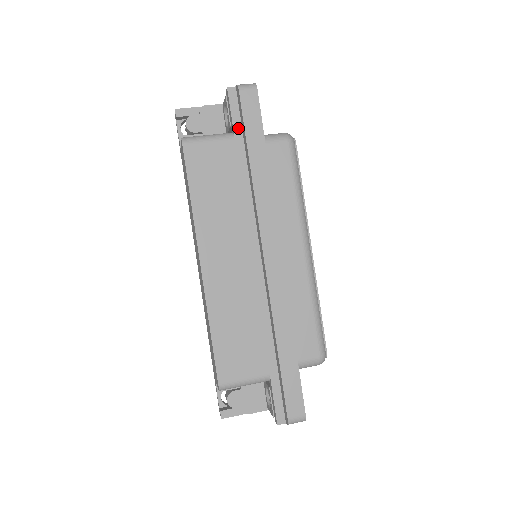
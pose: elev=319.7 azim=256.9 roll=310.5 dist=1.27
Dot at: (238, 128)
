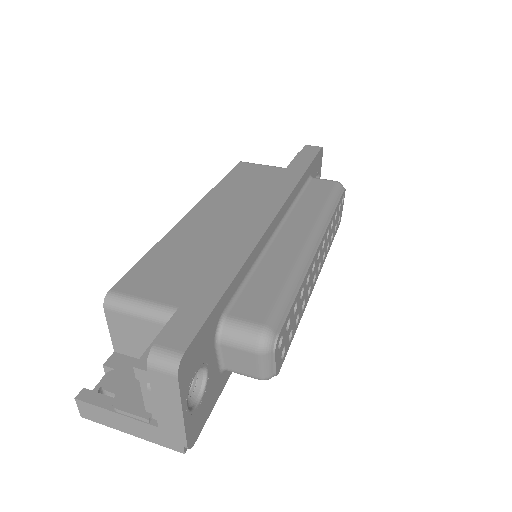
Dot at: occluded
